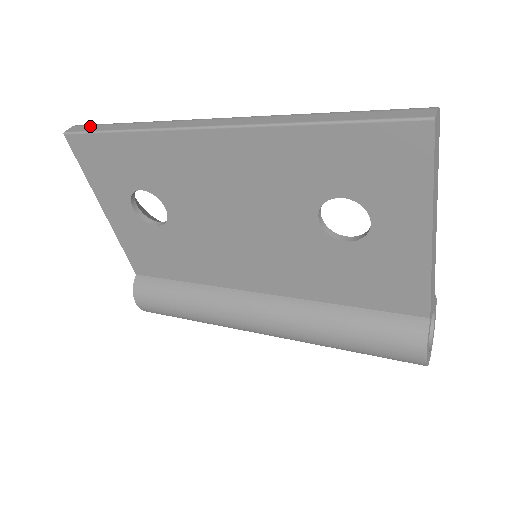
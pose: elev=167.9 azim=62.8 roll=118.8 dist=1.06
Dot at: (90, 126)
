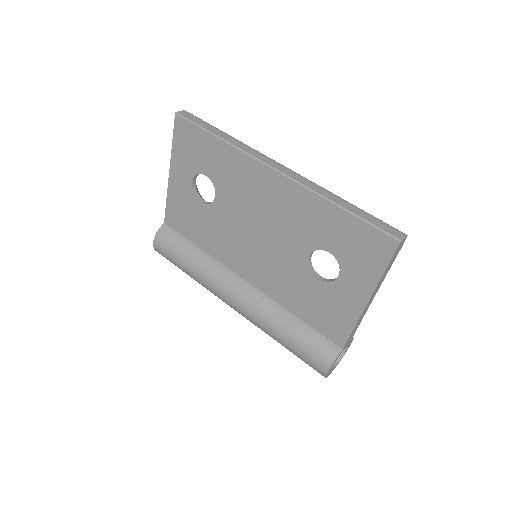
Dot at: (196, 118)
